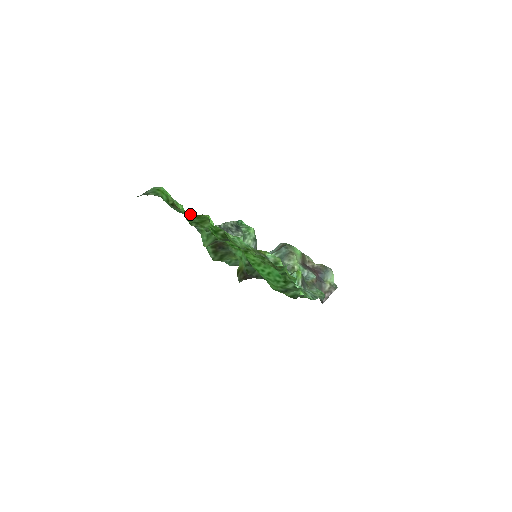
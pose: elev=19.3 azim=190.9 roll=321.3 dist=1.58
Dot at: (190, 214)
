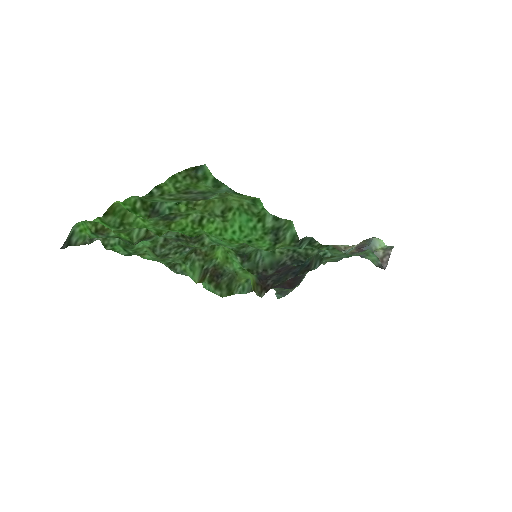
Dot at: (141, 245)
